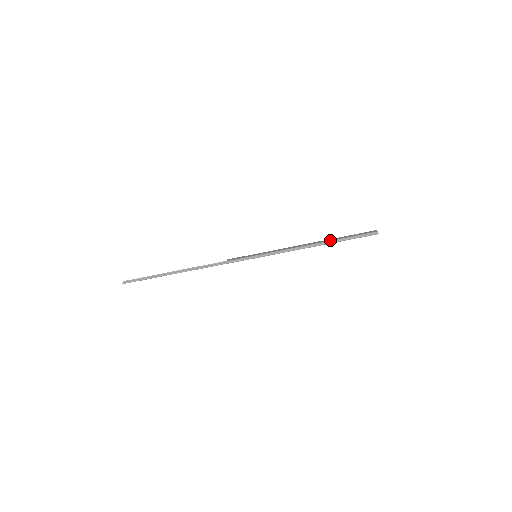
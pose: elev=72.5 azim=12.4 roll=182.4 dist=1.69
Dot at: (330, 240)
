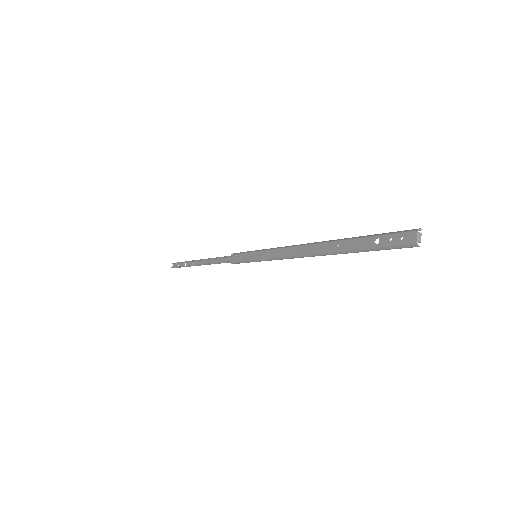
Dot at: (335, 250)
